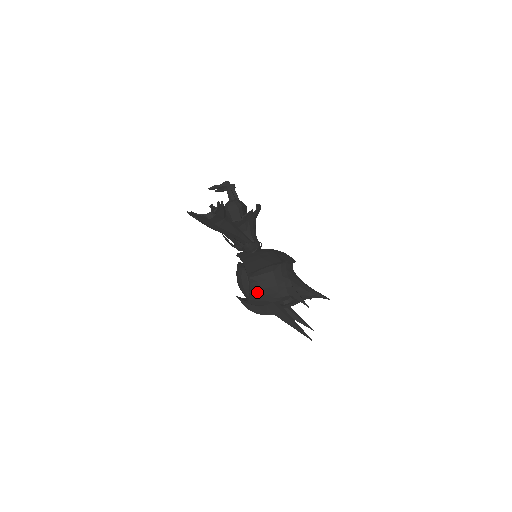
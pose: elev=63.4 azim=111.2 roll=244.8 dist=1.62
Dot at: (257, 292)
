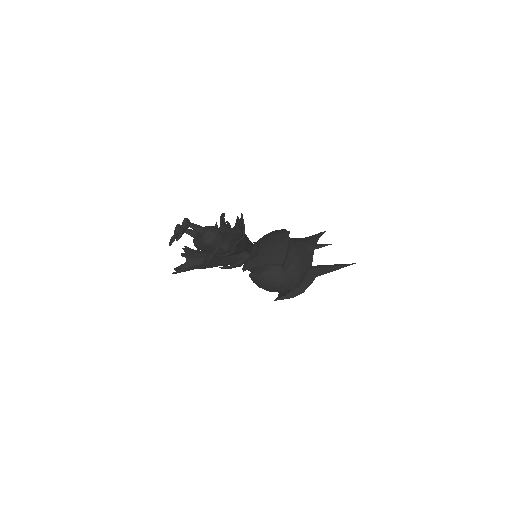
Dot at: (297, 272)
